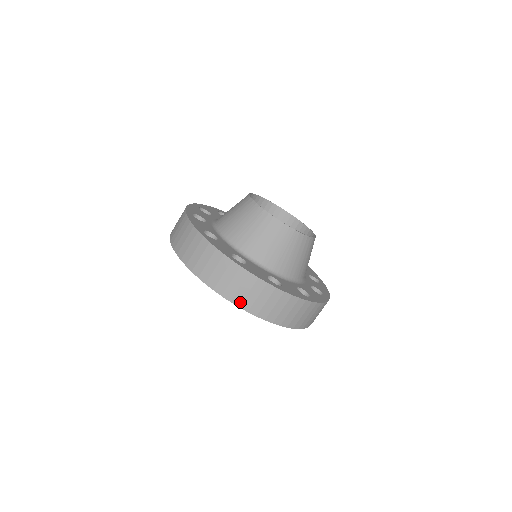
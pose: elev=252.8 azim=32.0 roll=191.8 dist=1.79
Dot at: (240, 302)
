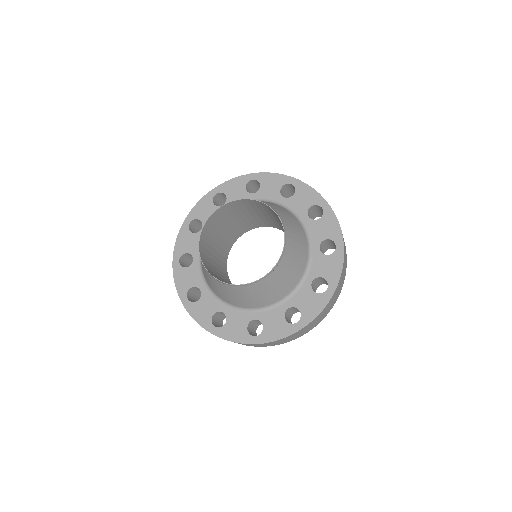
Dot at: (325, 316)
